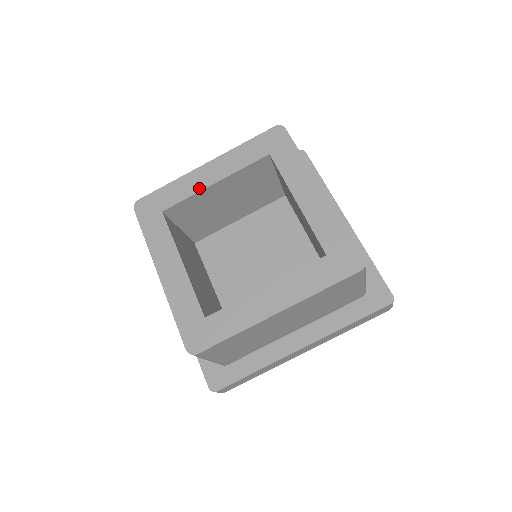
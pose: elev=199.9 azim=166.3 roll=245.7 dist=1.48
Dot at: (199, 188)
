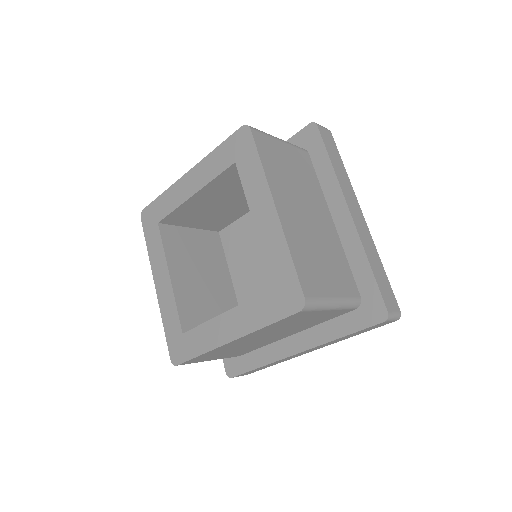
Dot at: (182, 200)
